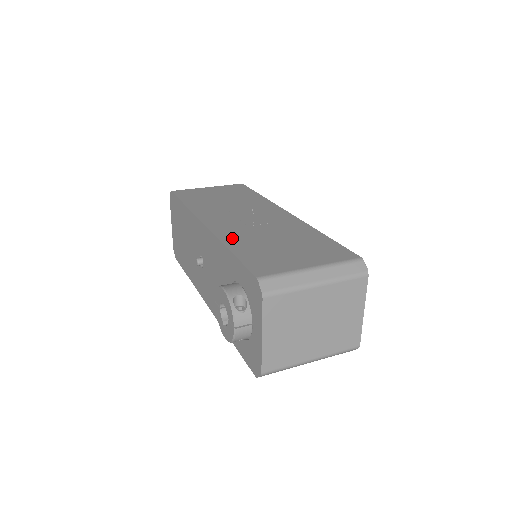
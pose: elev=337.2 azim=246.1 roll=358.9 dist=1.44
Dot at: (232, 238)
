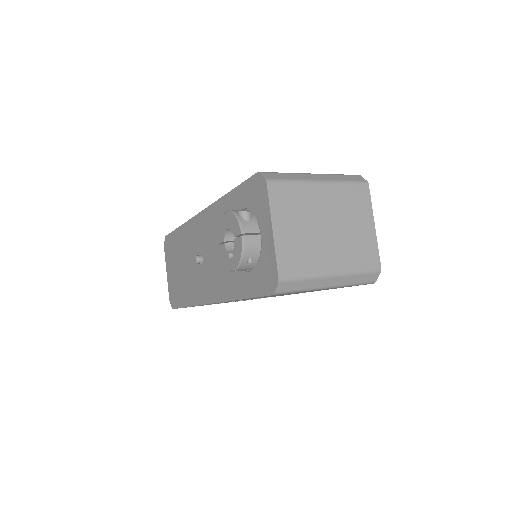
Dot at: occluded
